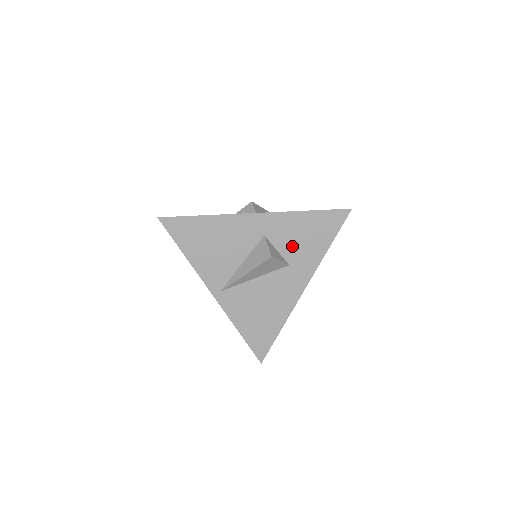
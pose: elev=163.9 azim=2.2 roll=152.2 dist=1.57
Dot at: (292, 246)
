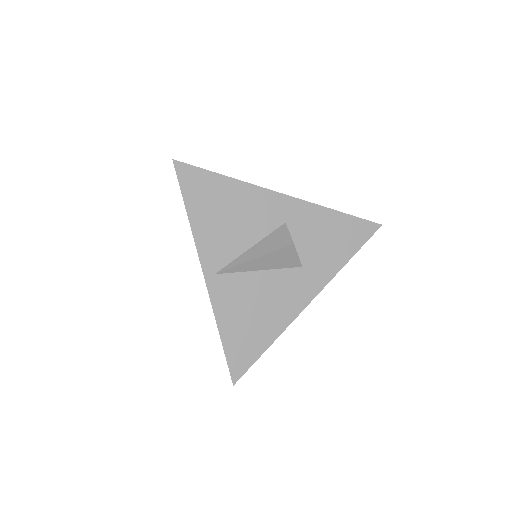
Dot at: (311, 245)
